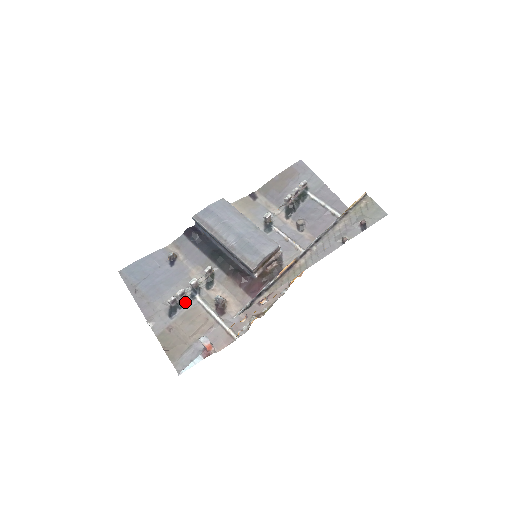
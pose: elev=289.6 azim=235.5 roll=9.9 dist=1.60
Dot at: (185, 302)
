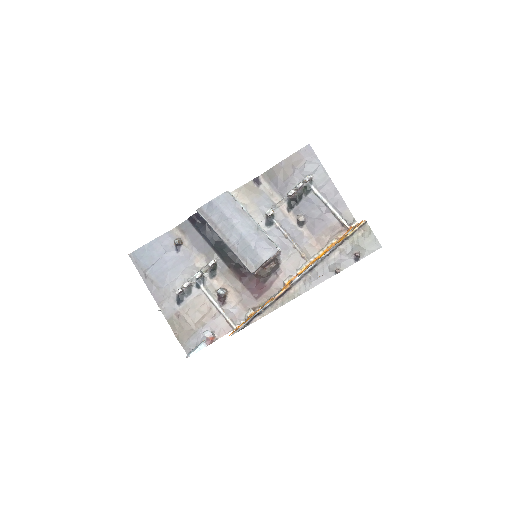
Dot at: (191, 291)
